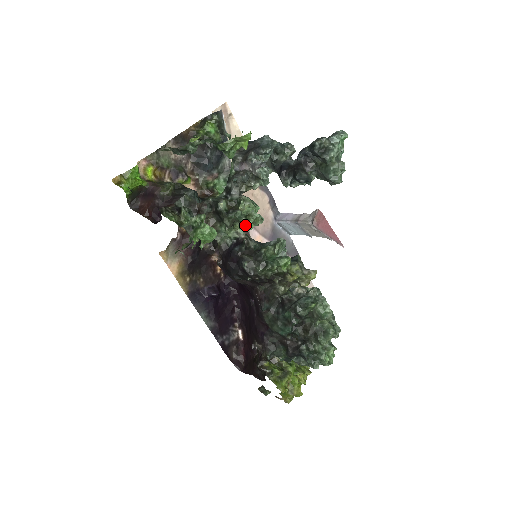
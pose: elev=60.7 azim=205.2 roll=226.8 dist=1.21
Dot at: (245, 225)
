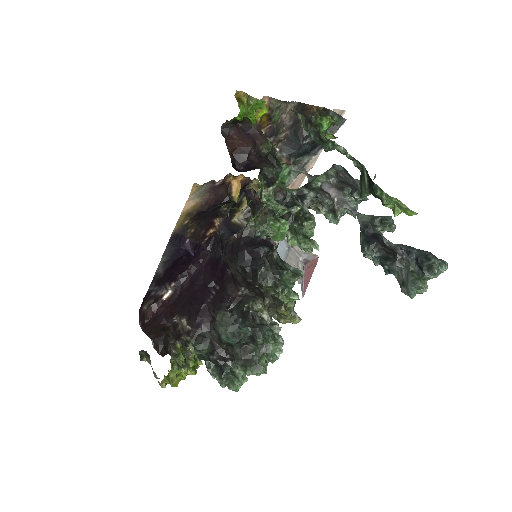
Dot at: (292, 239)
